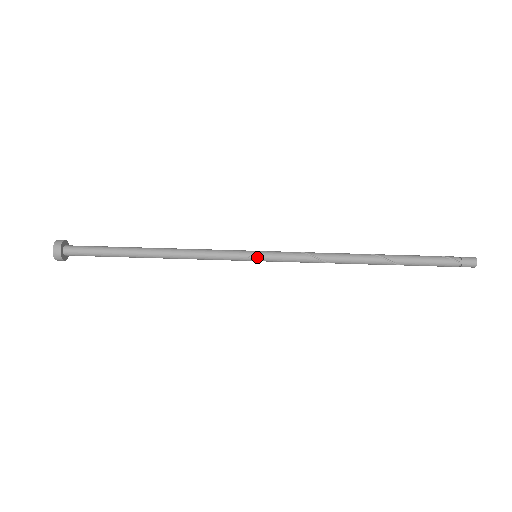
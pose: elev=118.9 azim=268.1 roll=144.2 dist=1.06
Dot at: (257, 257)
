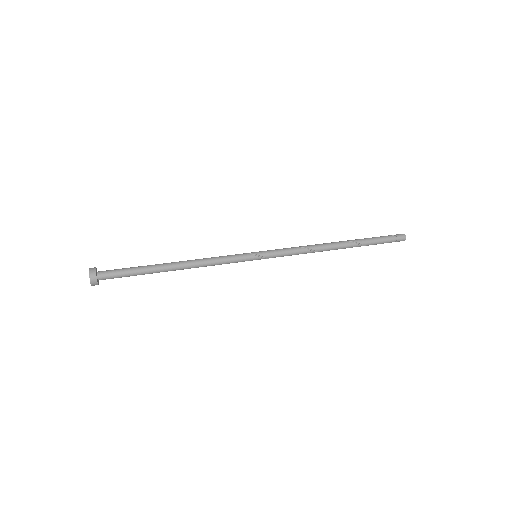
Dot at: (257, 253)
